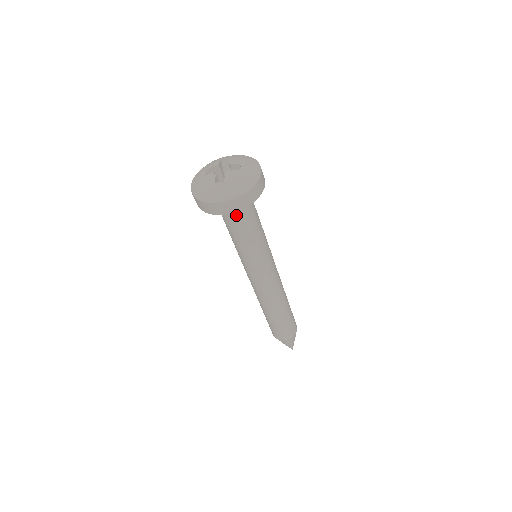
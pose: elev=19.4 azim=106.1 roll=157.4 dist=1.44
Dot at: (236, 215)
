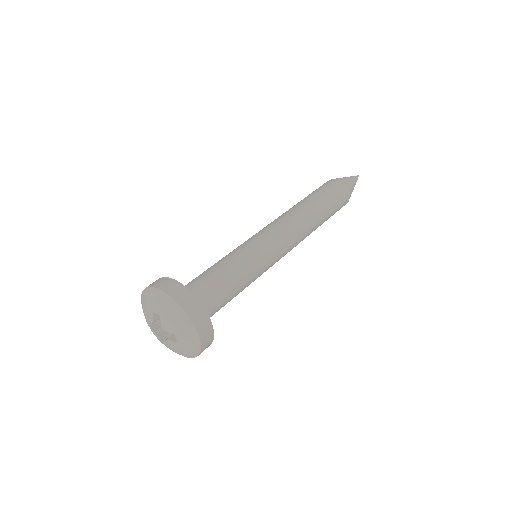
Dot at: occluded
